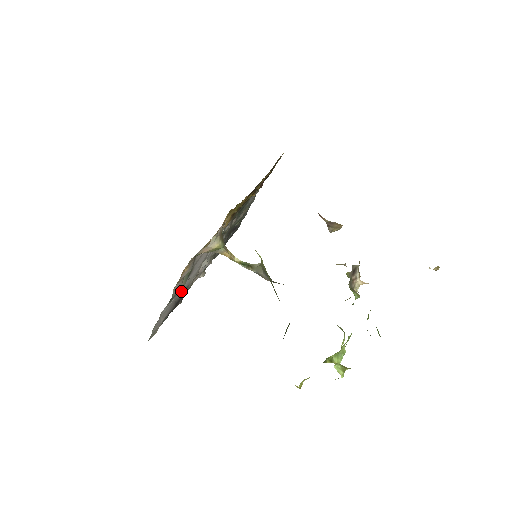
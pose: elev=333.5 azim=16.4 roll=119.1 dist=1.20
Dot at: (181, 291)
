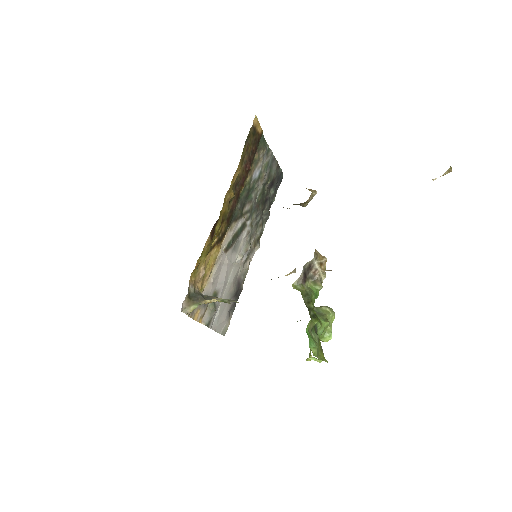
Dot at: (228, 295)
